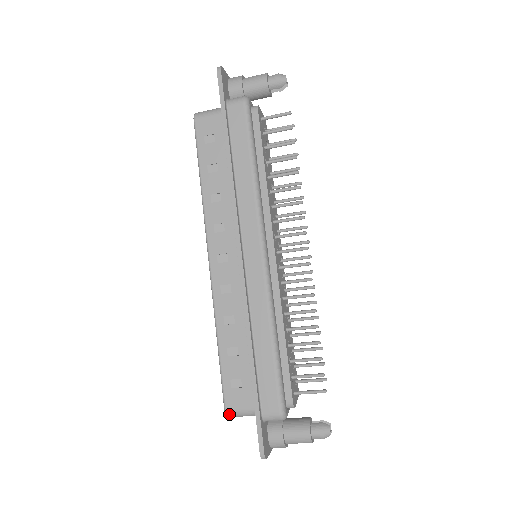
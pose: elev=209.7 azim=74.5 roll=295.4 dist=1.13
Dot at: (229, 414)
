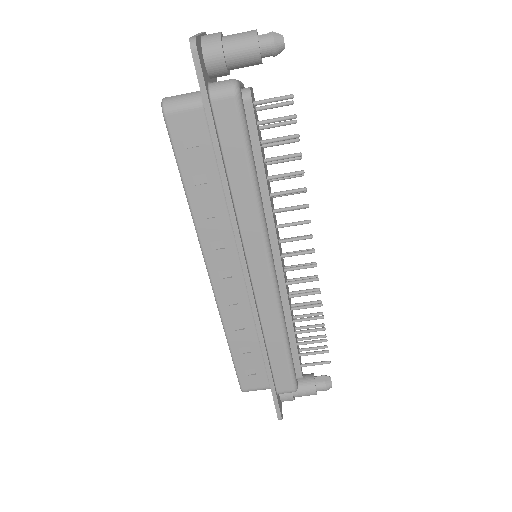
Dot at: occluded
